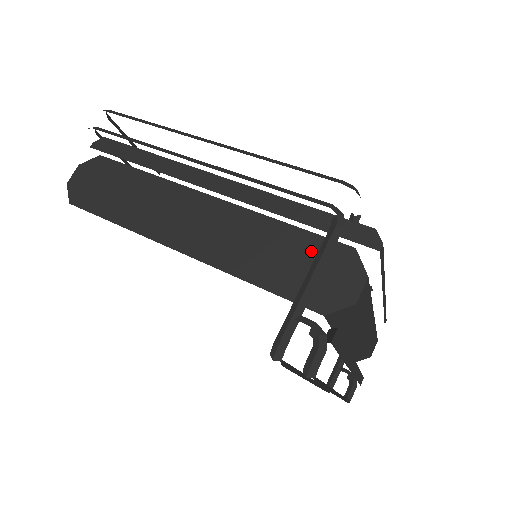
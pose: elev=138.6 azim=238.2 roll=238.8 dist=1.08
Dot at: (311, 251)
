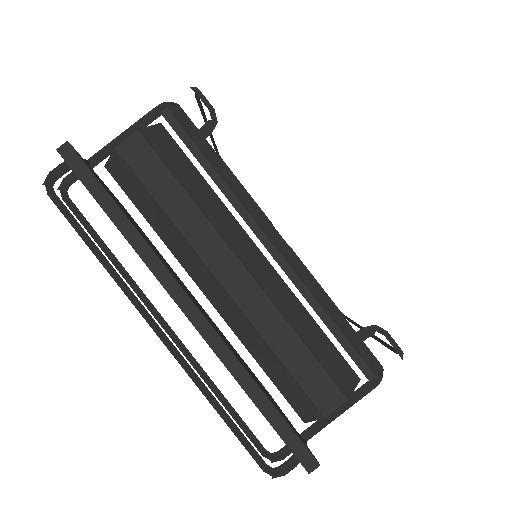
Dot at: occluded
